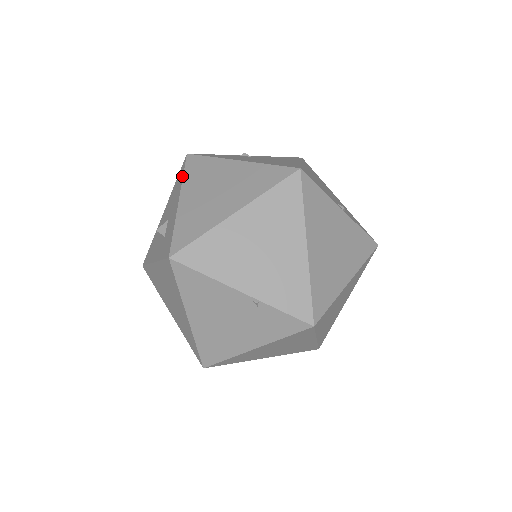
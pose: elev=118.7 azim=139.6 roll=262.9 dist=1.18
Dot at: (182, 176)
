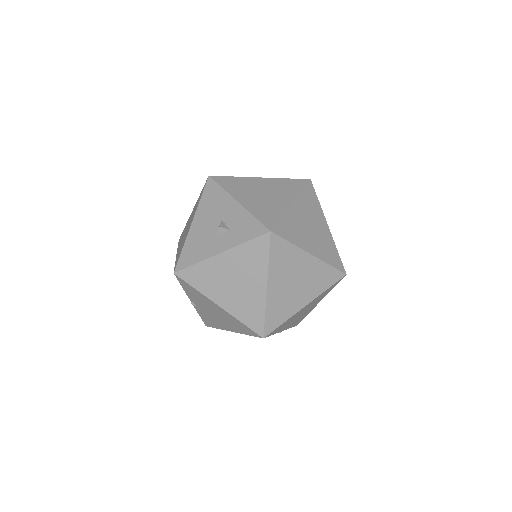
Dot at: (221, 188)
